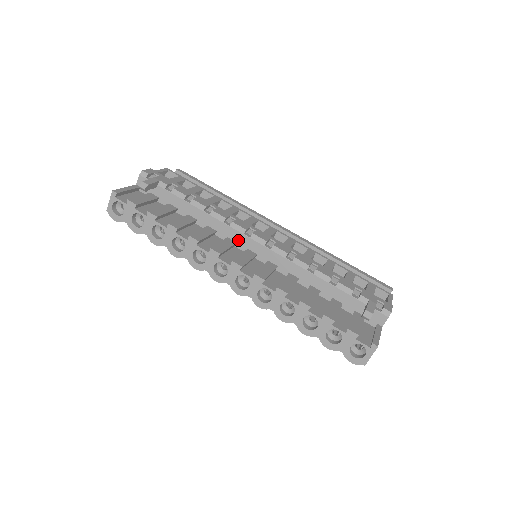
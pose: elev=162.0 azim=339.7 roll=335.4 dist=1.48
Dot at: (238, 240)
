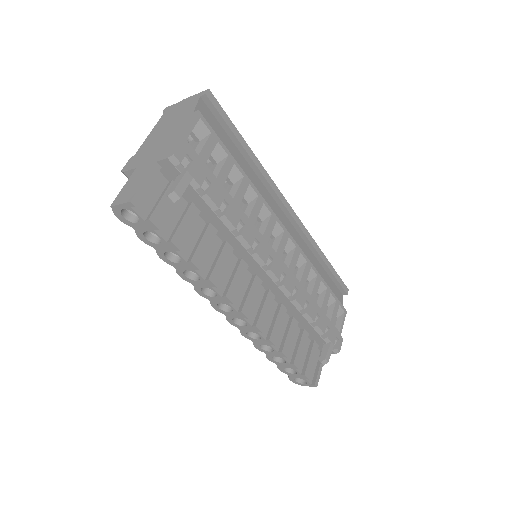
Dot at: (251, 266)
